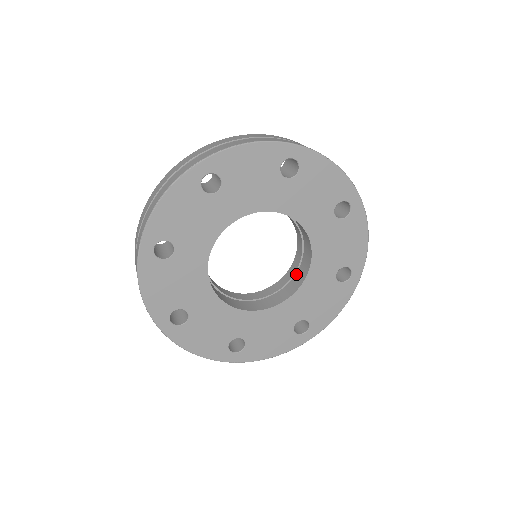
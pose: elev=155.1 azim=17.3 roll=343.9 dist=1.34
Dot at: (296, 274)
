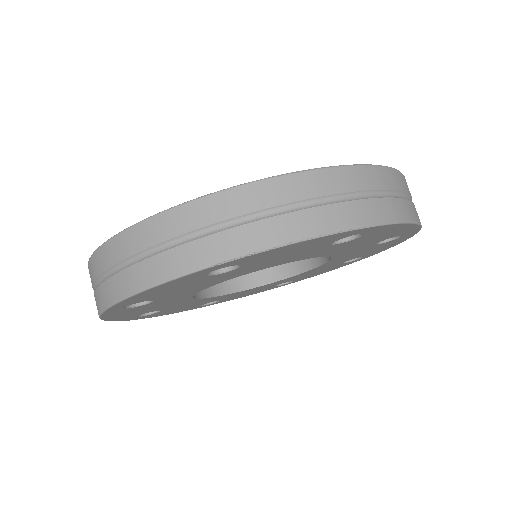
Dot at: occluded
